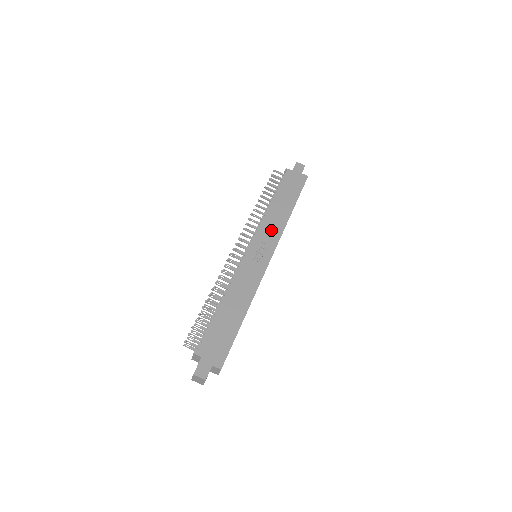
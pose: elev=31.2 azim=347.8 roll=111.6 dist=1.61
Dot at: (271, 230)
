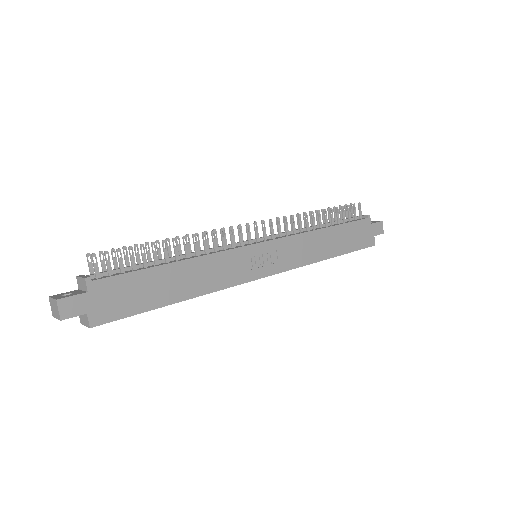
Dot at: (296, 252)
